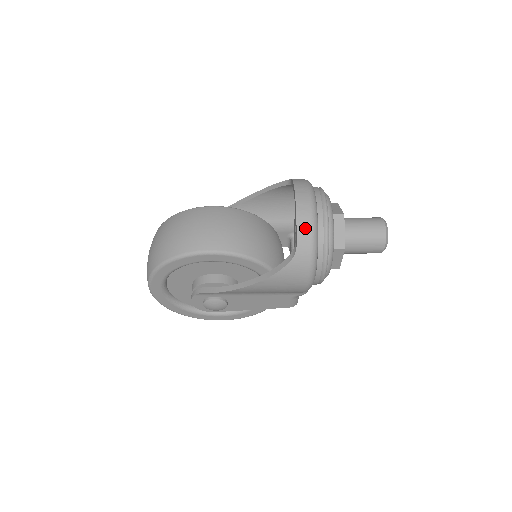
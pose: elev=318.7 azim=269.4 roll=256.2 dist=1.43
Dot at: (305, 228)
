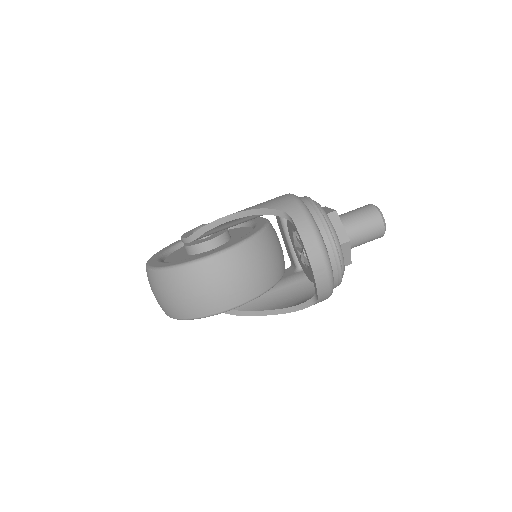
Dot at: (324, 288)
